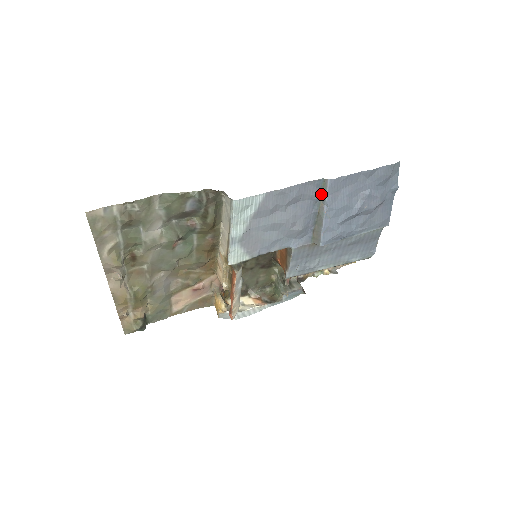
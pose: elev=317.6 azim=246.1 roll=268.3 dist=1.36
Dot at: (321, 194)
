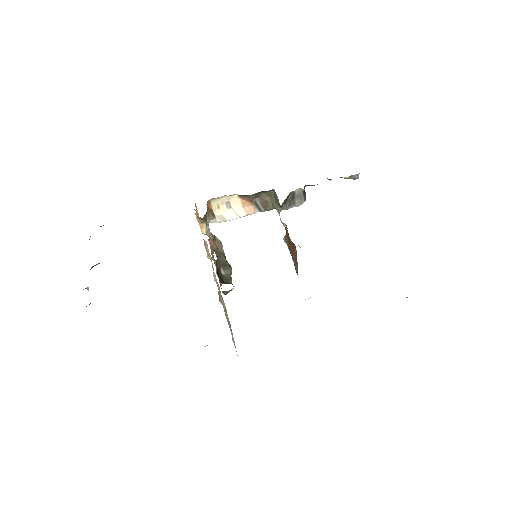
Dot at: occluded
